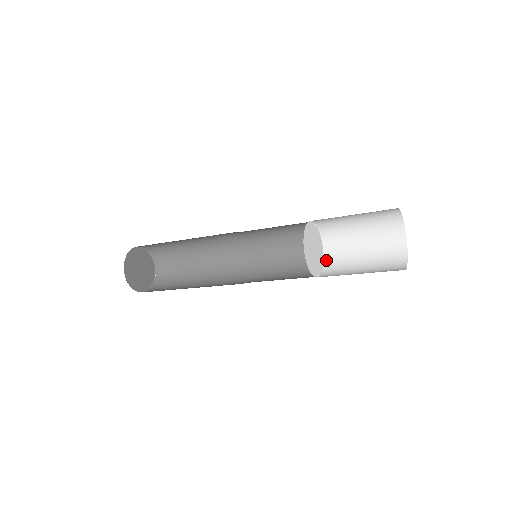
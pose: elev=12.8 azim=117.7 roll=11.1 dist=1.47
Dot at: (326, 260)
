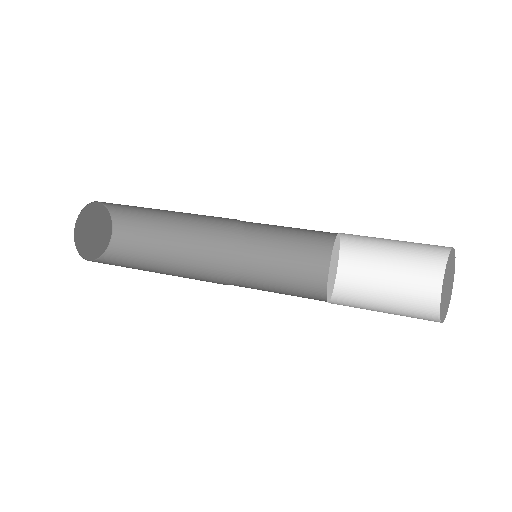
Dot at: (343, 244)
